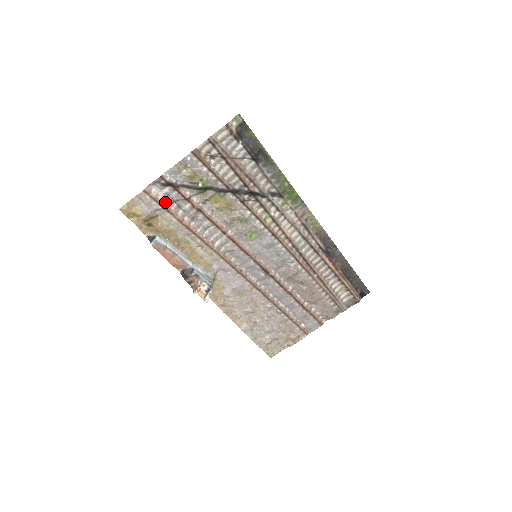
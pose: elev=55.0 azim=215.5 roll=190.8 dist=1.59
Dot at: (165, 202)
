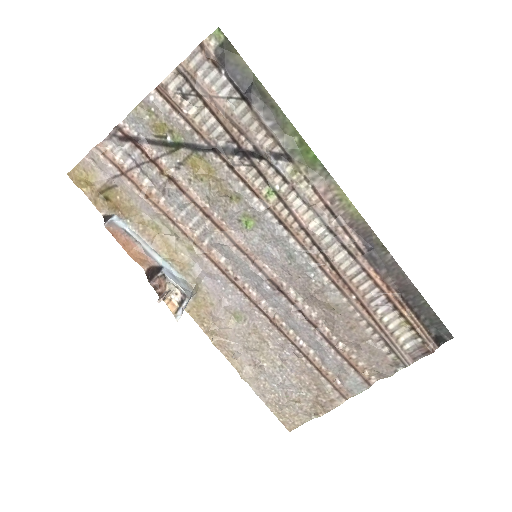
Dot at: (125, 165)
